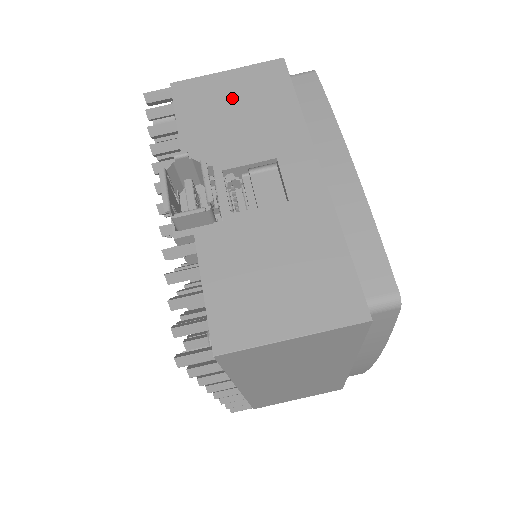
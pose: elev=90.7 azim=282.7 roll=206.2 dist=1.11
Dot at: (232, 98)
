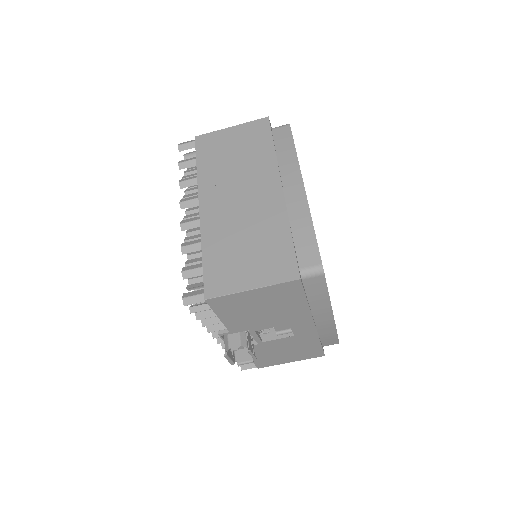
Dot at: (258, 304)
